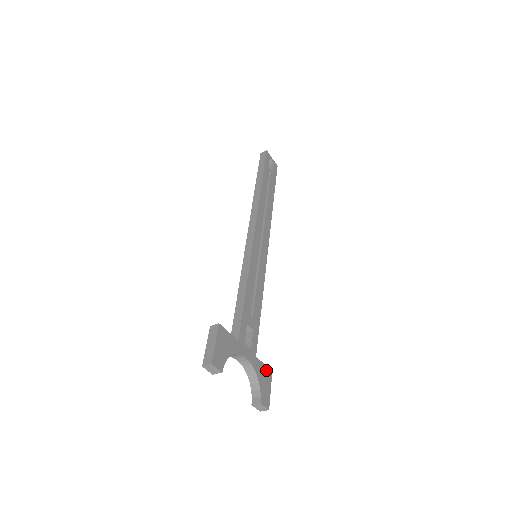
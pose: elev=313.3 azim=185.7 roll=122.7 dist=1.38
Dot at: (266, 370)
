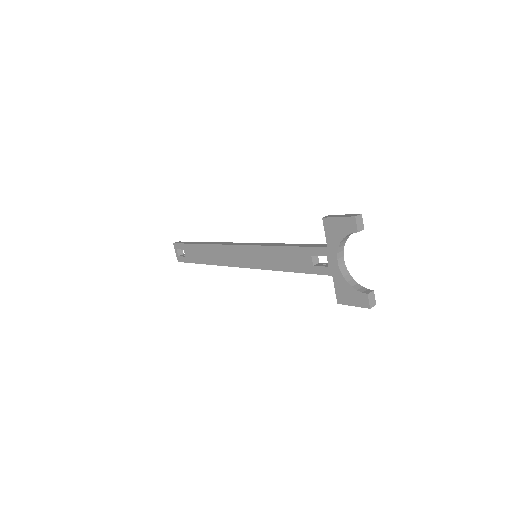
Dot at: occluded
